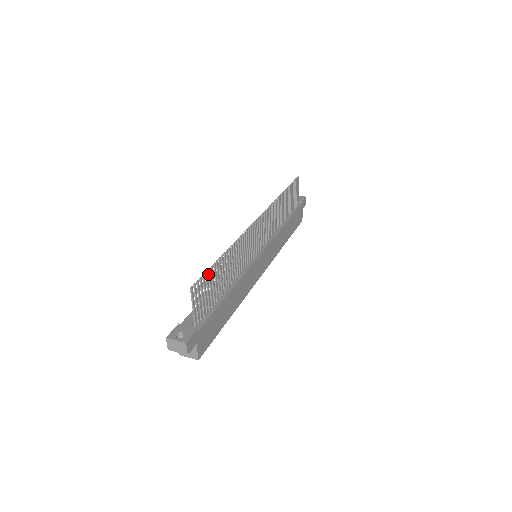
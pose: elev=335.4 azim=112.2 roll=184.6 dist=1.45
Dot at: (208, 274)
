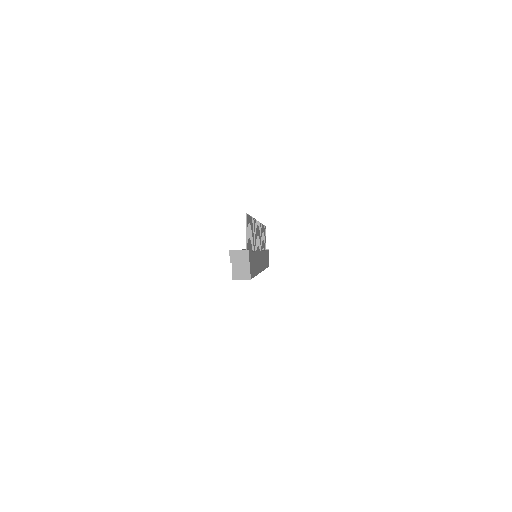
Dot at: (249, 220)
